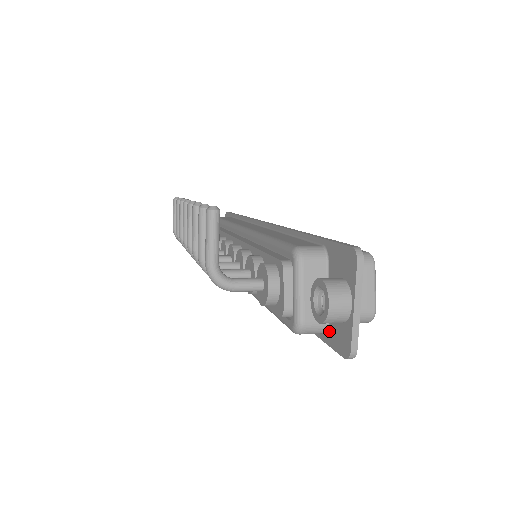
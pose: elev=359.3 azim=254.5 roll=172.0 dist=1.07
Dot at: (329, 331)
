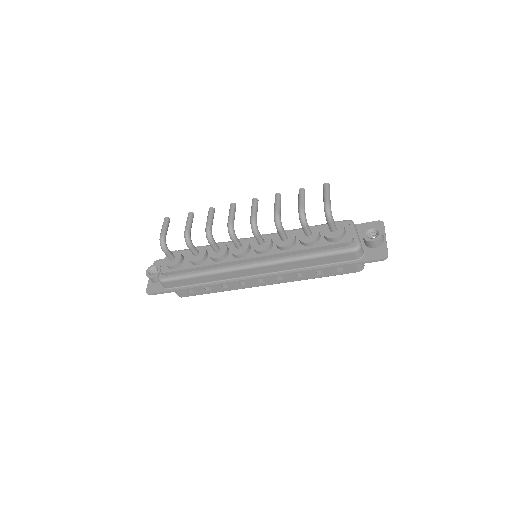
Dot at: (365, 255)
